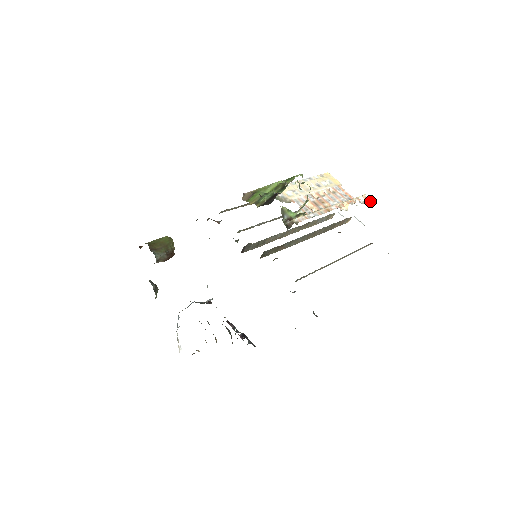
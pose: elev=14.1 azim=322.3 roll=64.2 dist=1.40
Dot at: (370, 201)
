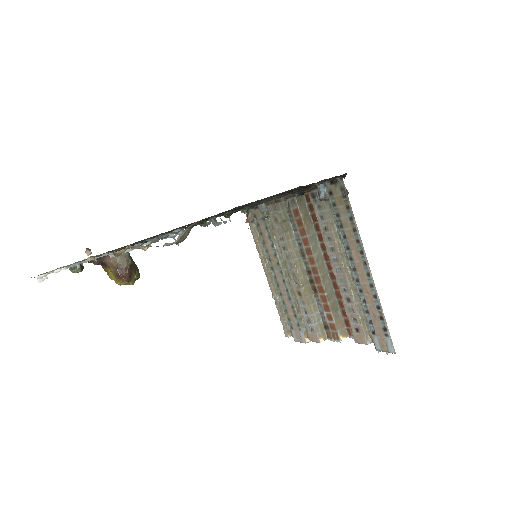
Dot at: occluded
